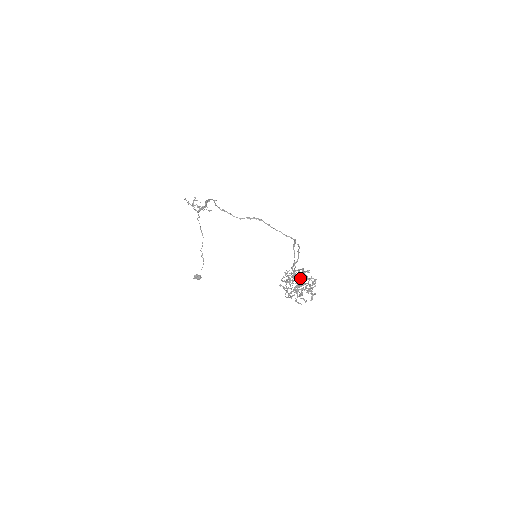
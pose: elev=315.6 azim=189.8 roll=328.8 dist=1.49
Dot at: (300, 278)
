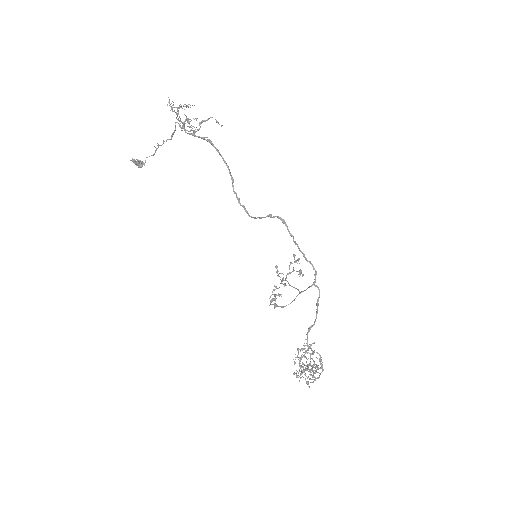
Dot at: occluded
